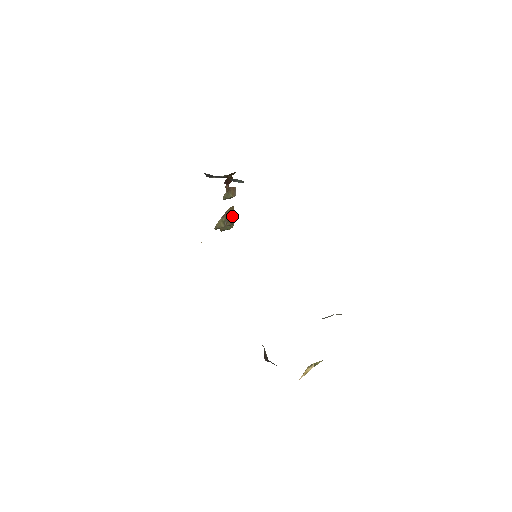
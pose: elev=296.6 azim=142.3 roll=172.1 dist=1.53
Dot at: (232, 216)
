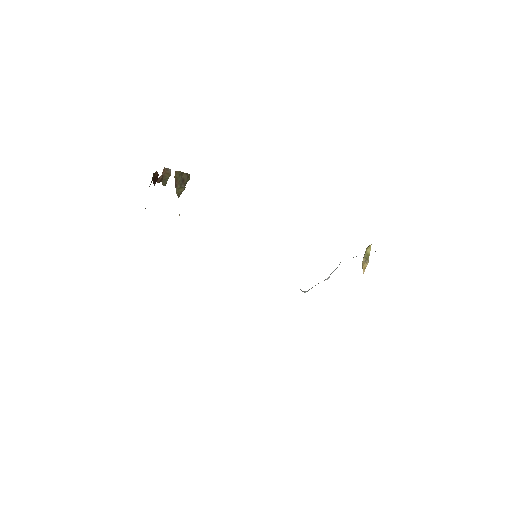
Dot at: (182, 175)
